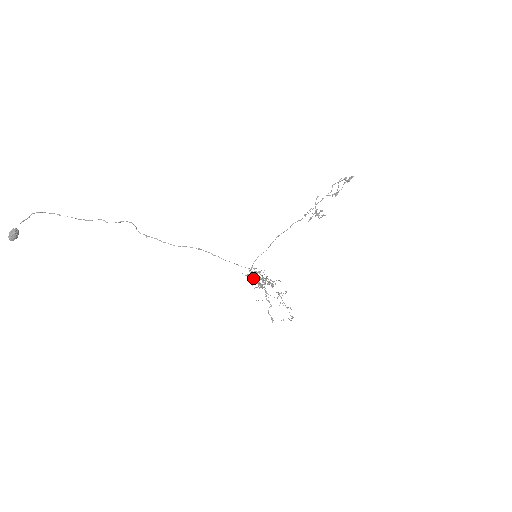
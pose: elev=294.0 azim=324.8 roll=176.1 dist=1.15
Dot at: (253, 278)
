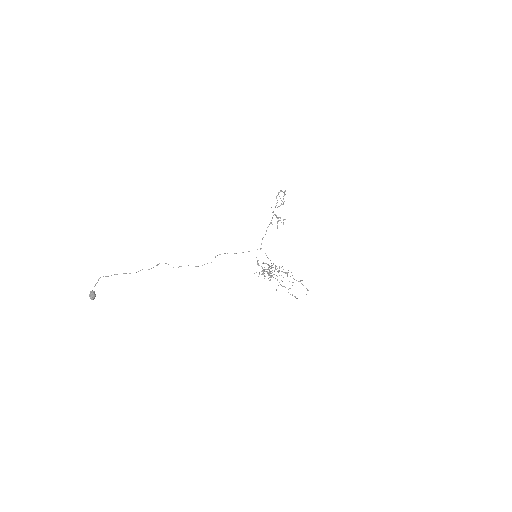
Dot at: (263, 272)
